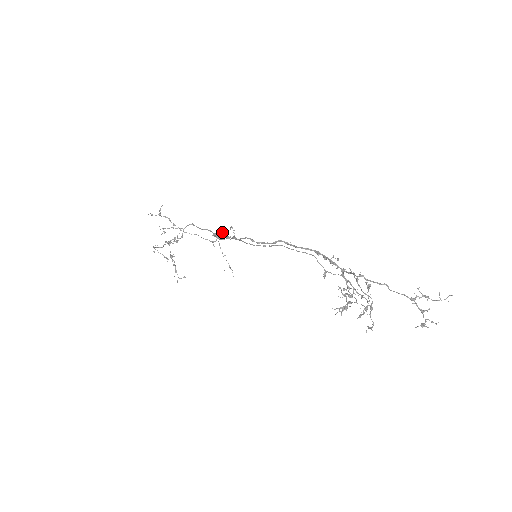
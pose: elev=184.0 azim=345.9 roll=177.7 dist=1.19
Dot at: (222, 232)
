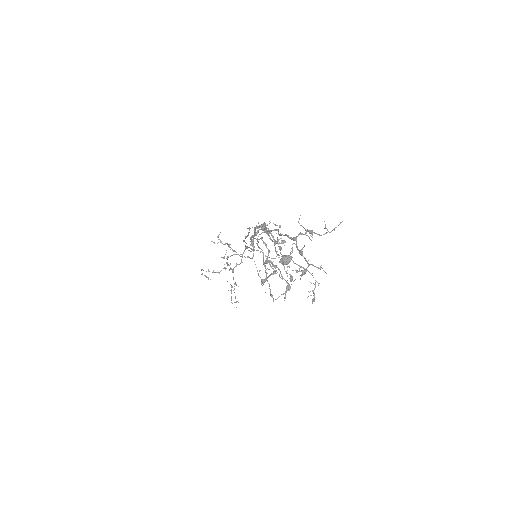
Dot at: (285, 256)
